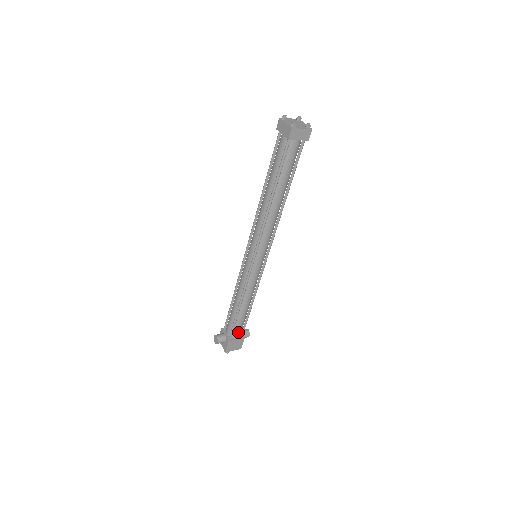
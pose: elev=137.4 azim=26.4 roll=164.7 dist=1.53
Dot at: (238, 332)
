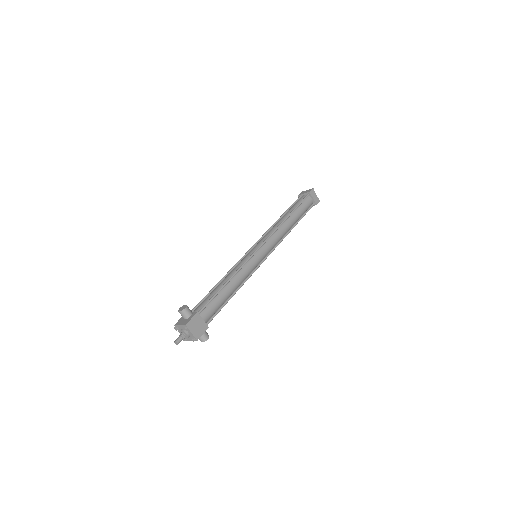
Dot at: (208, 314)
